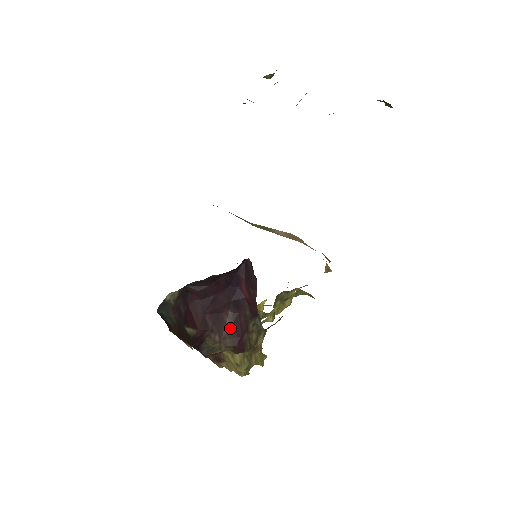
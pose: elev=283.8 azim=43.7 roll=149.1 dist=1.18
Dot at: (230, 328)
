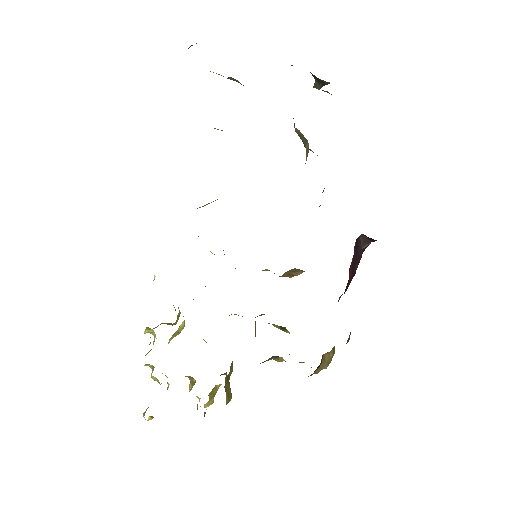
Dot at: occluded
